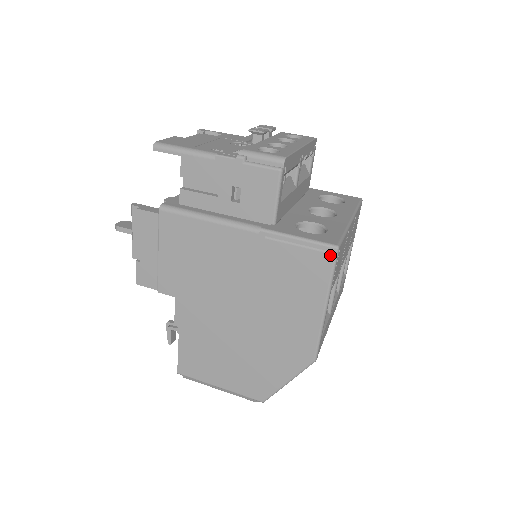
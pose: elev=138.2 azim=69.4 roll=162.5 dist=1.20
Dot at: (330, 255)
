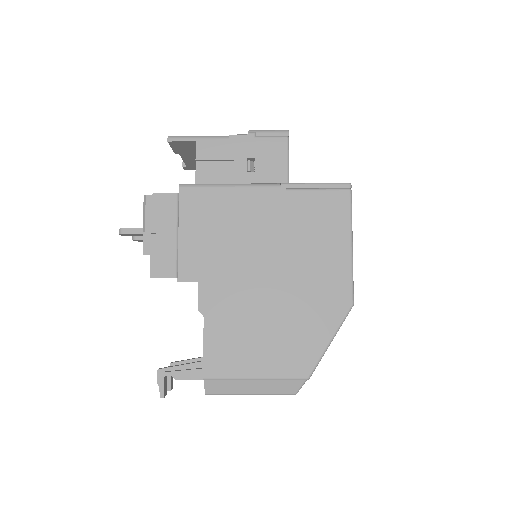
Dot at: (346, 191)
